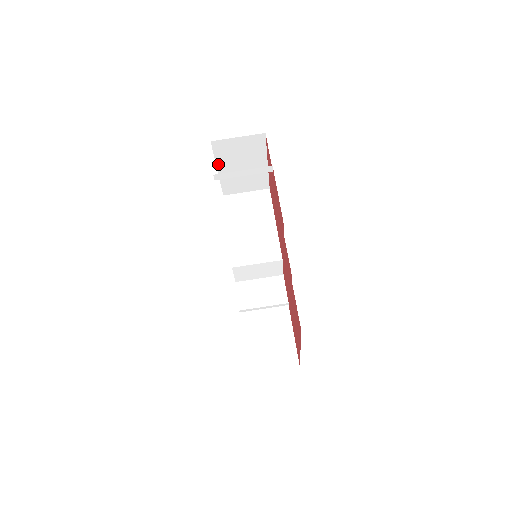
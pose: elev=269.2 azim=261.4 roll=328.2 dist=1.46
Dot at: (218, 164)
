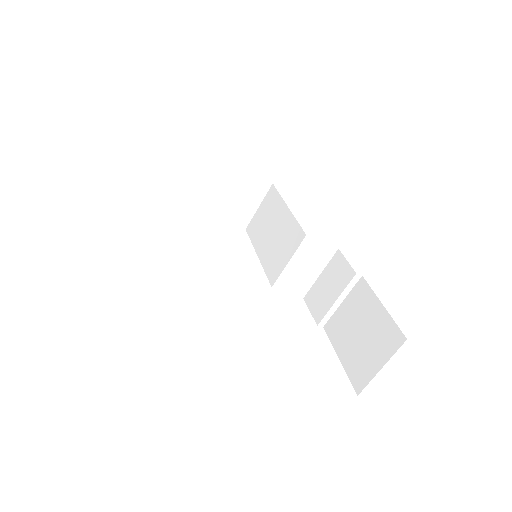
Dot at: (197, 209)
